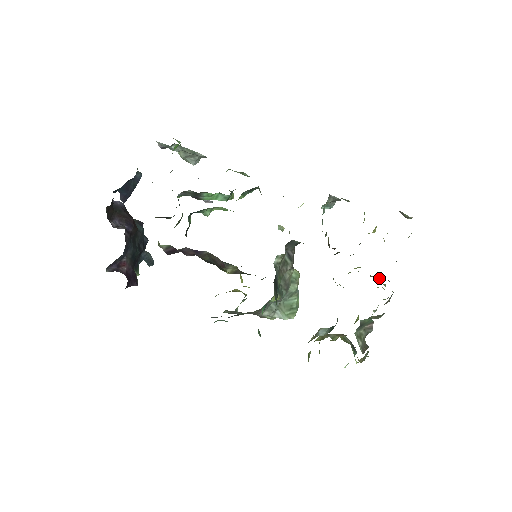
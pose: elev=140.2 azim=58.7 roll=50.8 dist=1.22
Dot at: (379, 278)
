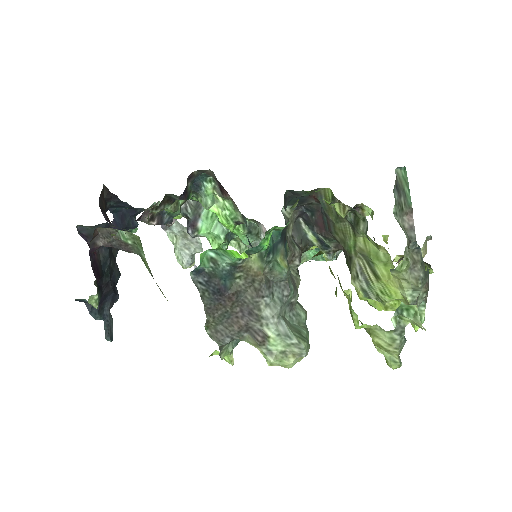
Dot at: occluded
